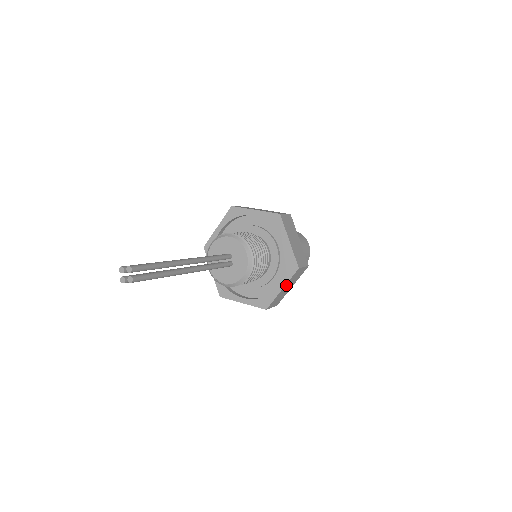
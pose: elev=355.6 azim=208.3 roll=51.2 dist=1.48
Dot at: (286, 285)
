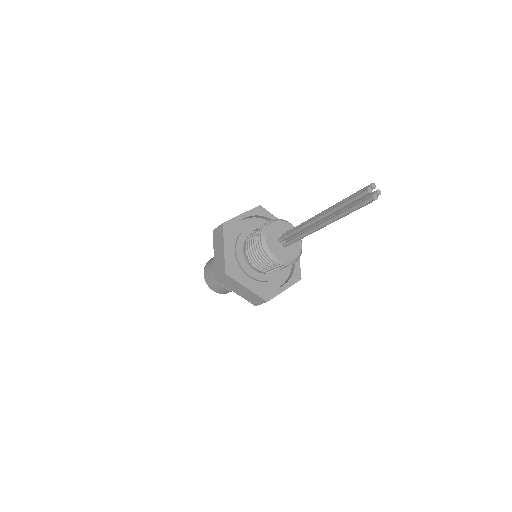
Dot at: occluded
